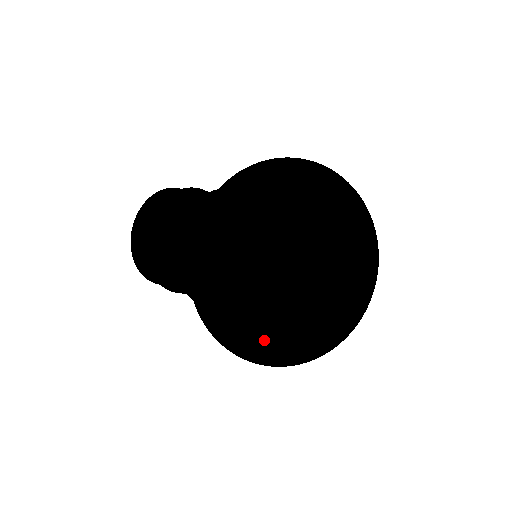
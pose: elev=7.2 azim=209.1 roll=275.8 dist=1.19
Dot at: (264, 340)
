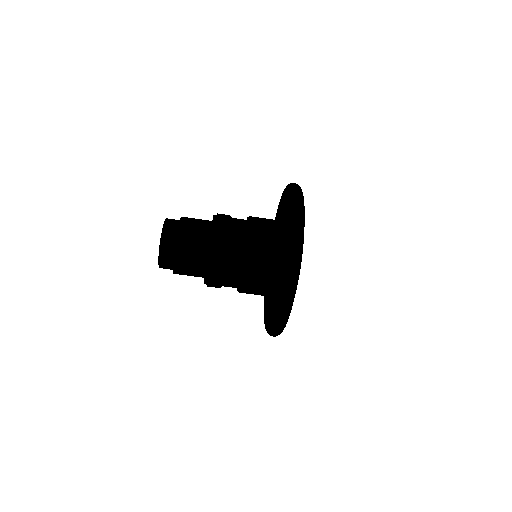
Dot at: (284, 257)
